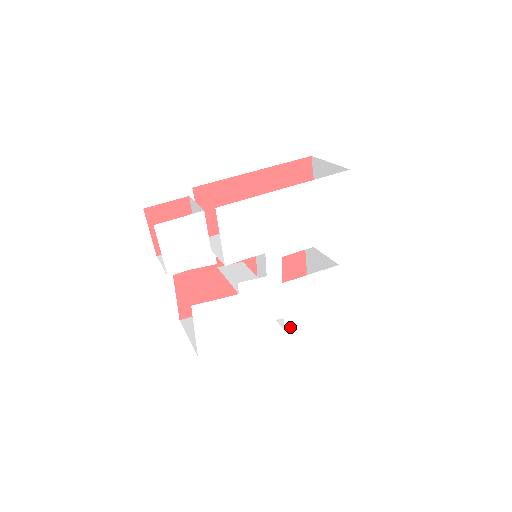
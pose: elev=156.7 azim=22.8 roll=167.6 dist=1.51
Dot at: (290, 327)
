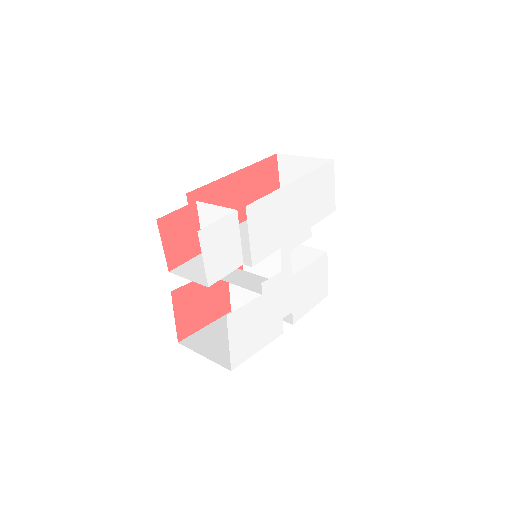
Dot at: (296, 320)
